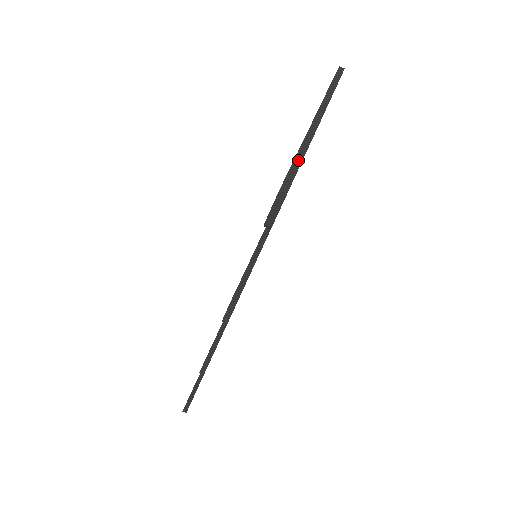
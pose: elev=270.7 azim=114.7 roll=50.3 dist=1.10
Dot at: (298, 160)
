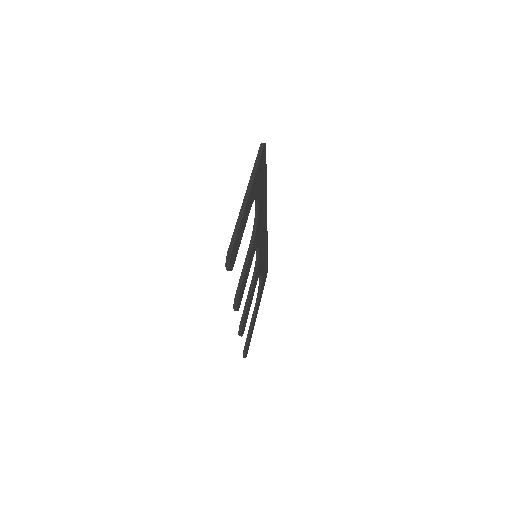
Dot at: (235, 232)
